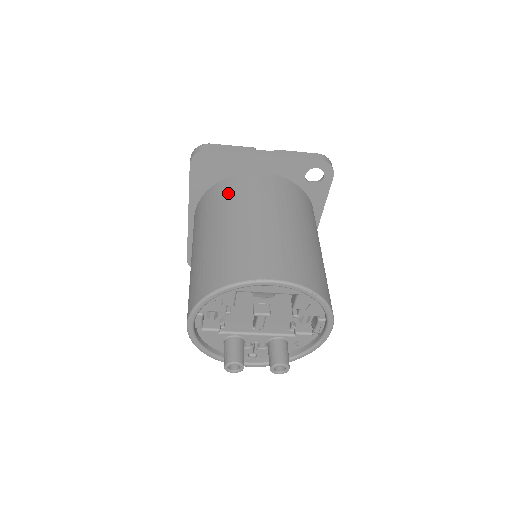
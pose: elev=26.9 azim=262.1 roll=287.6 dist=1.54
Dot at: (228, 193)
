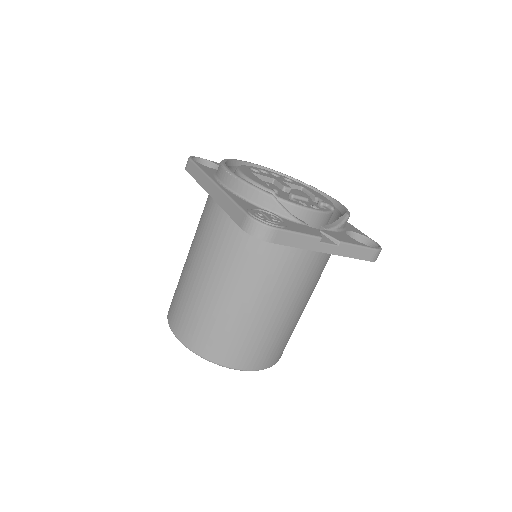
Dot at: (263, 257)
